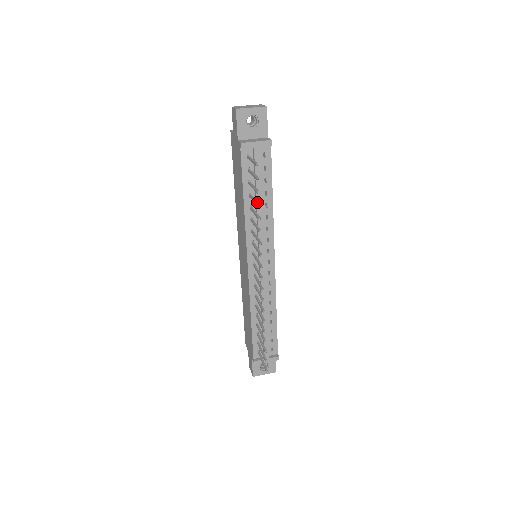
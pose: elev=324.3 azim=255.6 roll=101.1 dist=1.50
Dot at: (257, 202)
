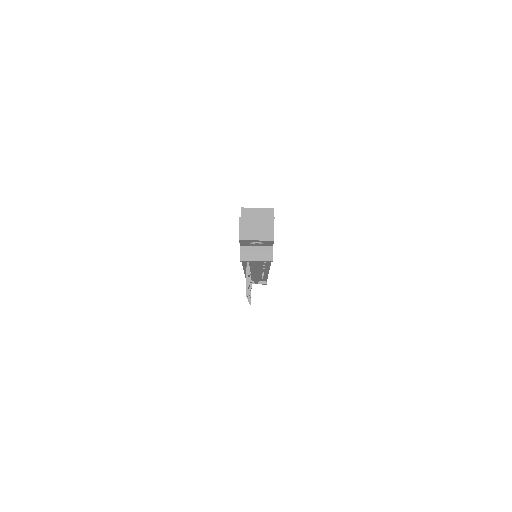
Dot at: occluded
